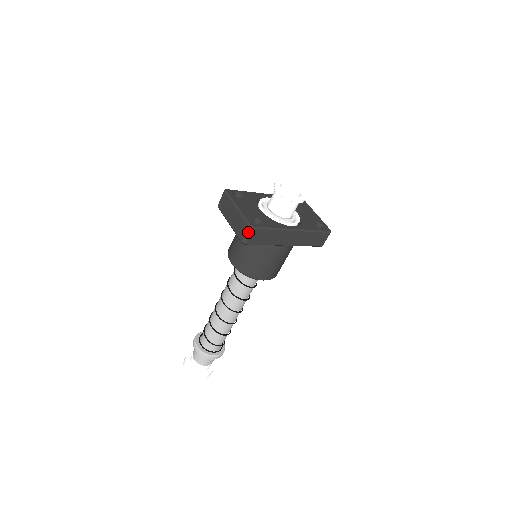
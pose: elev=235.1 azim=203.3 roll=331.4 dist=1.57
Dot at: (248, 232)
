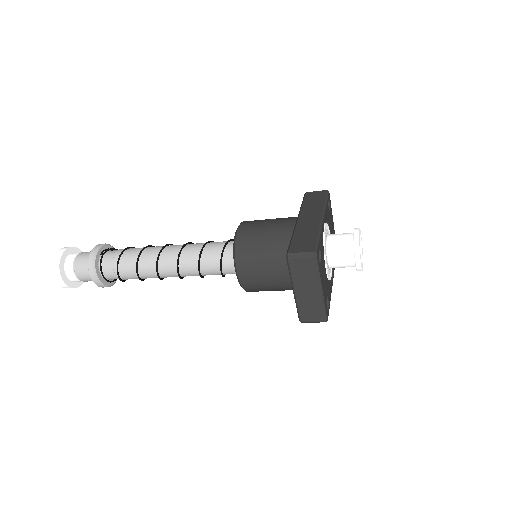
Dot at: (318, 322)
